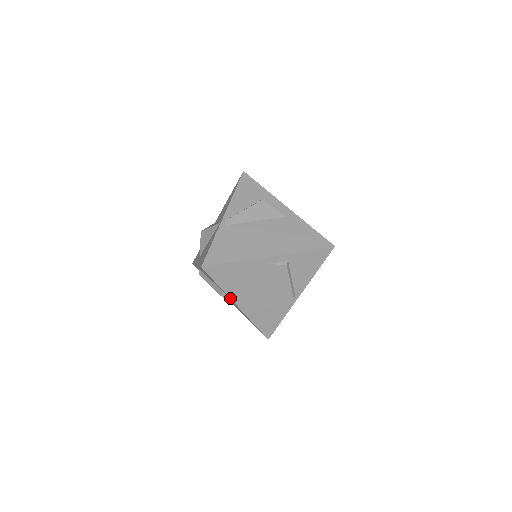
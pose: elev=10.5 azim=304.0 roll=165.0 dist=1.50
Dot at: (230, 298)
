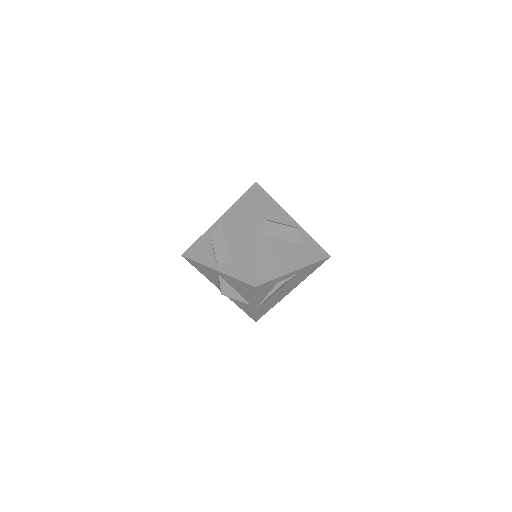
Dot at: occluded
